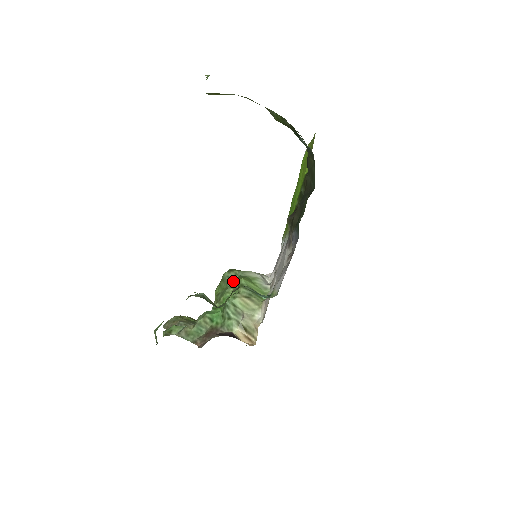
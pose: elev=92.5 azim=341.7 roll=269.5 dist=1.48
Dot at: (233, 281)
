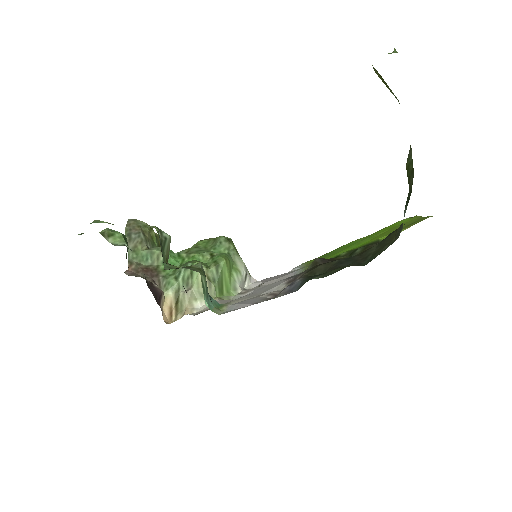
Dot at: (219, 251)
